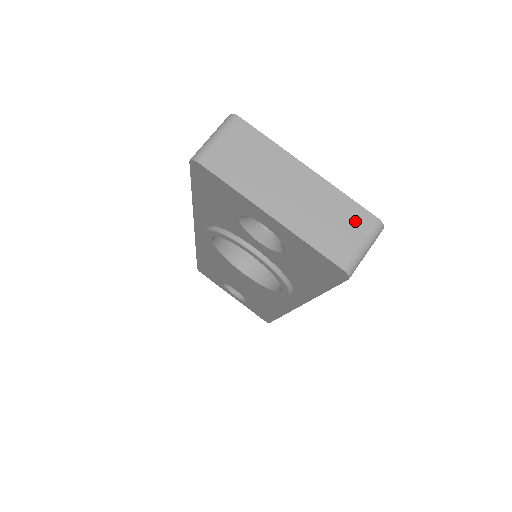
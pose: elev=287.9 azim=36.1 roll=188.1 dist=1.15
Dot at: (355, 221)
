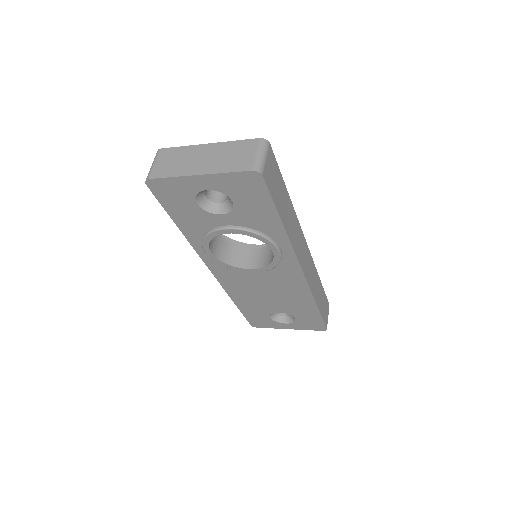
Dot at: (247, 147)
